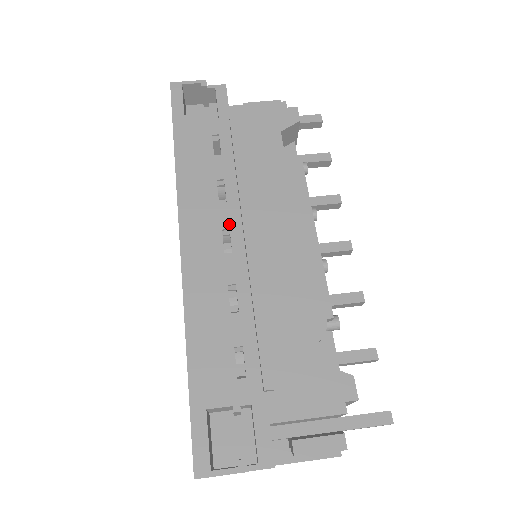
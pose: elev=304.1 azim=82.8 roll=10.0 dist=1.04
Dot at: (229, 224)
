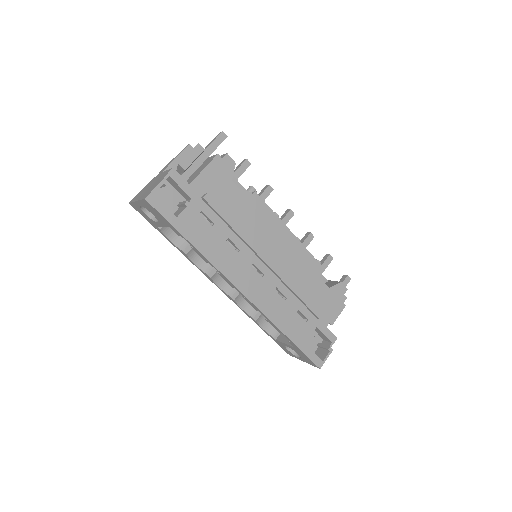
Dot at: (251, 261)
